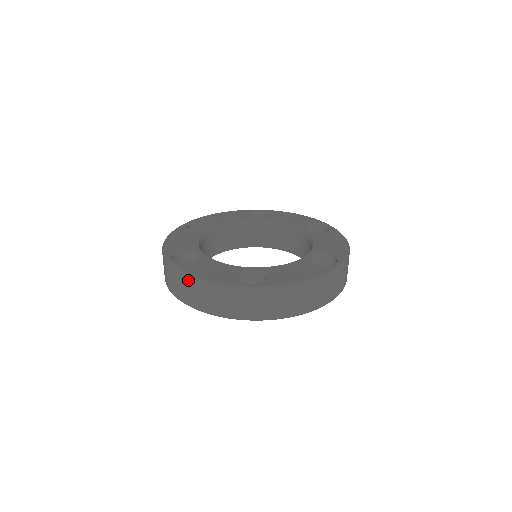
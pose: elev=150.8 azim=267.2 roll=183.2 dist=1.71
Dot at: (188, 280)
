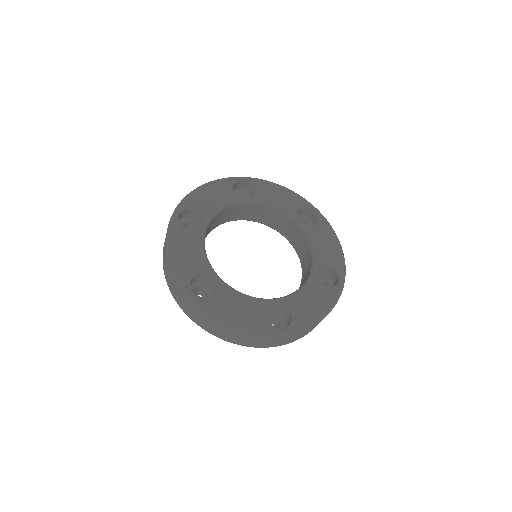
Dot at: (166, 245)
